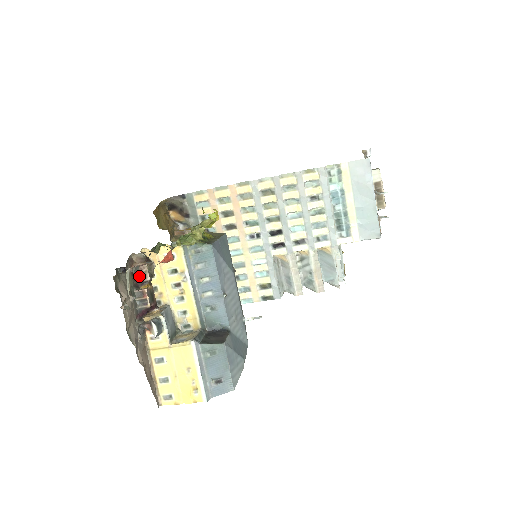
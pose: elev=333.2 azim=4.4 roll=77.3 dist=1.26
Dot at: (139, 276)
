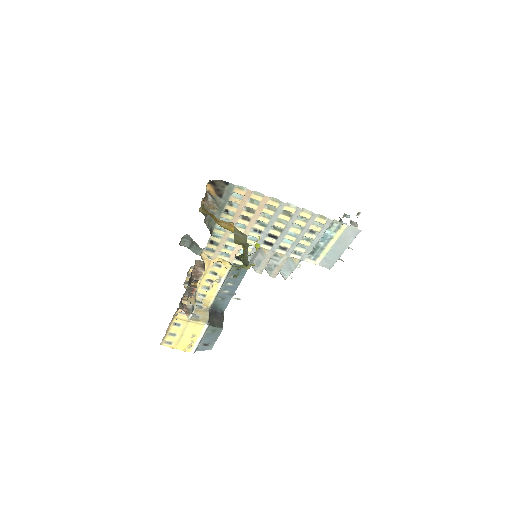
Dot at: (194, 275)
